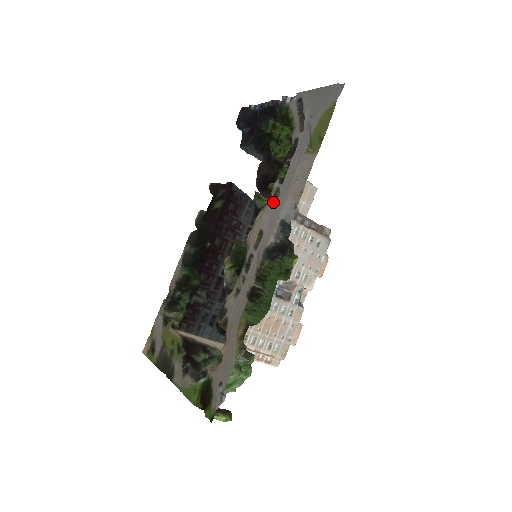
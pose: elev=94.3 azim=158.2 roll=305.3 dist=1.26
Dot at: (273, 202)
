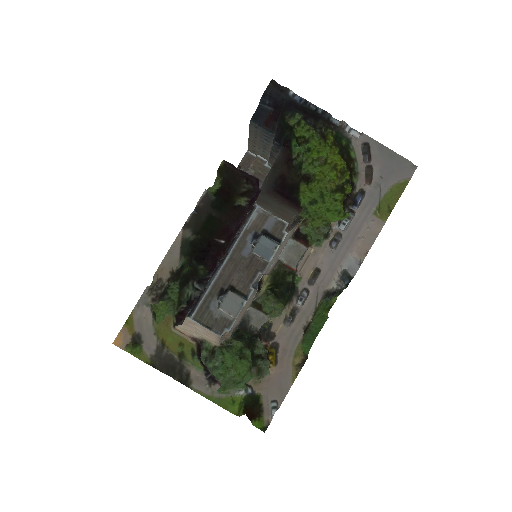
Dot at: (330, 243)
